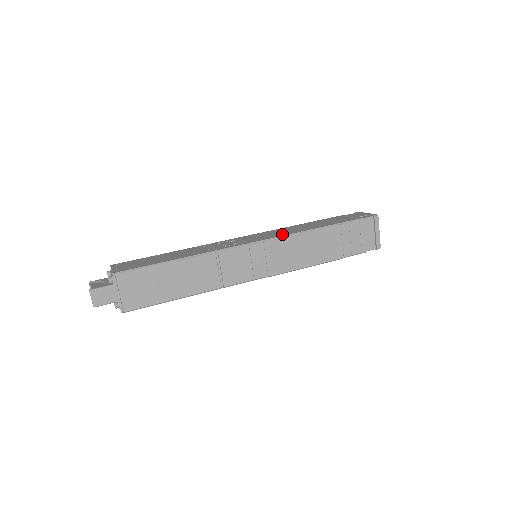
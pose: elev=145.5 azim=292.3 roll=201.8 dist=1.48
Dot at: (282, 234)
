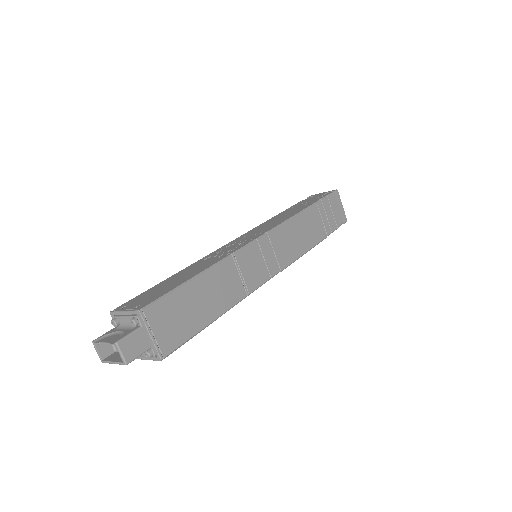
Dot at: (276, 224)
